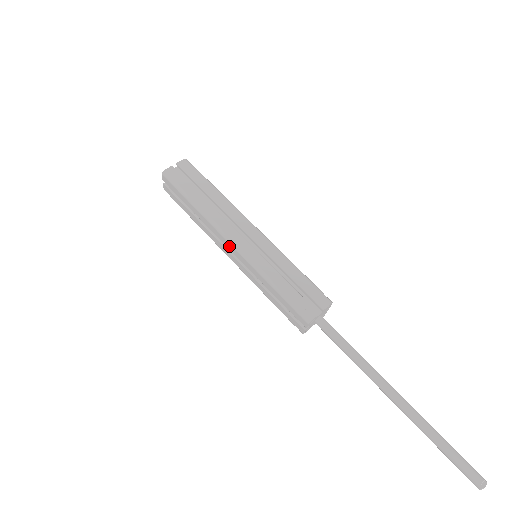
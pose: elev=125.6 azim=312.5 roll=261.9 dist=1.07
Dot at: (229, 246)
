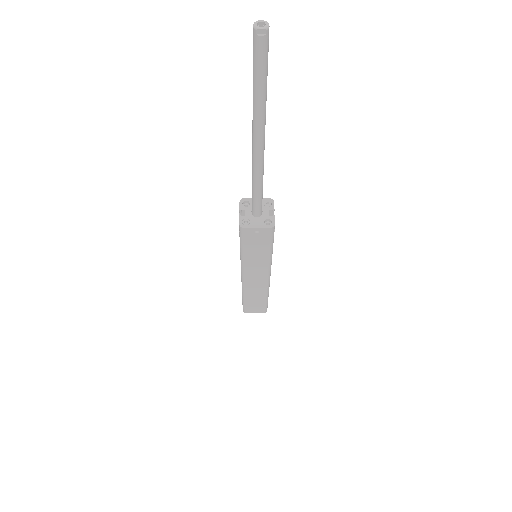
Dot at: occluded
